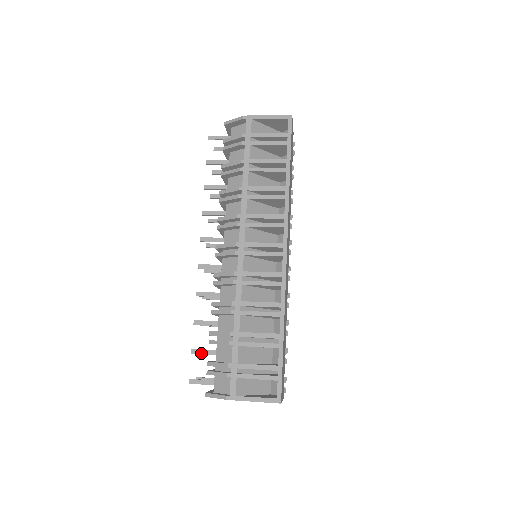
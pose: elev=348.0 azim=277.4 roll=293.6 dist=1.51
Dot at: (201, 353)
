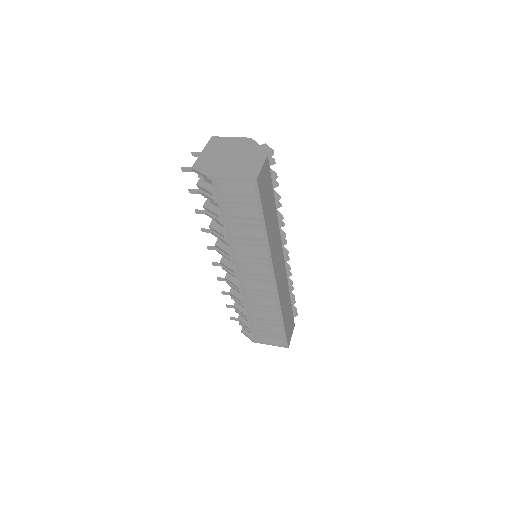
Dot at: occluded
